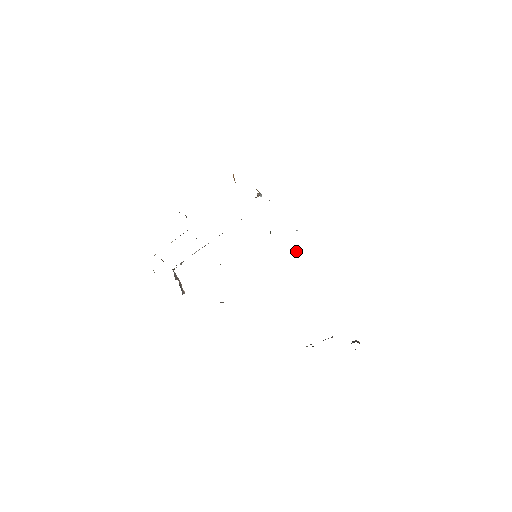
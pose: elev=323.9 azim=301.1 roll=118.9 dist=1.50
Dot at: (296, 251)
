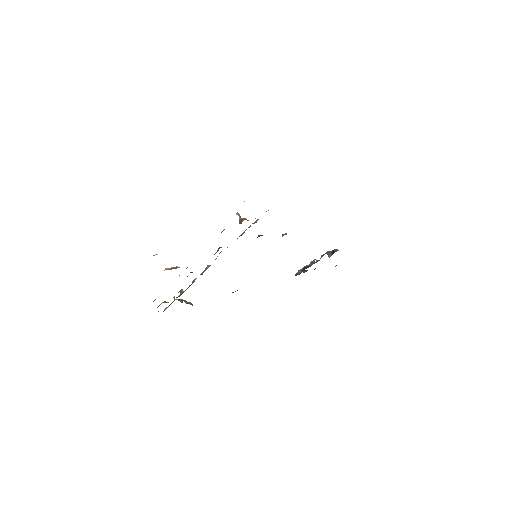
Dot at: occluded
